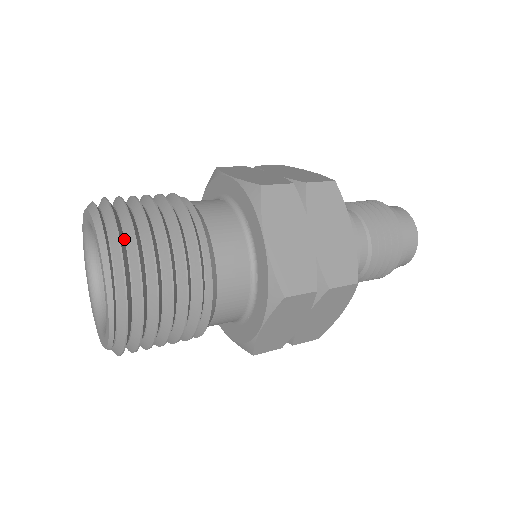
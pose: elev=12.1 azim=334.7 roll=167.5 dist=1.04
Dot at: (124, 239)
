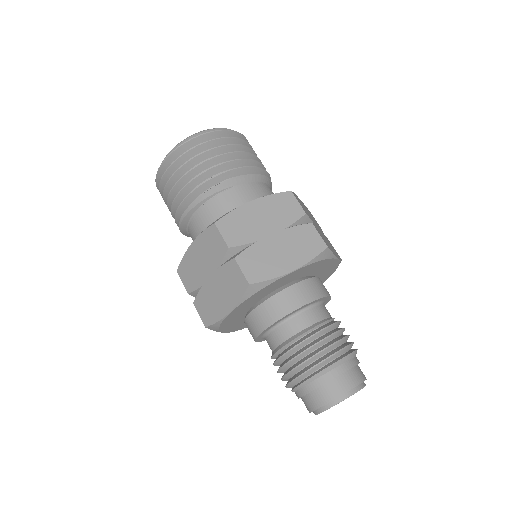
Dot at: occluded
